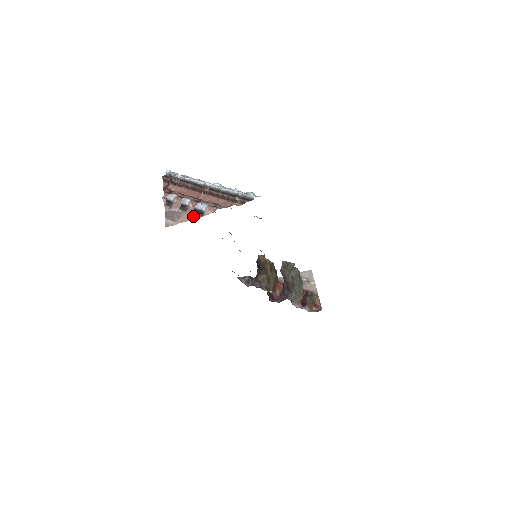
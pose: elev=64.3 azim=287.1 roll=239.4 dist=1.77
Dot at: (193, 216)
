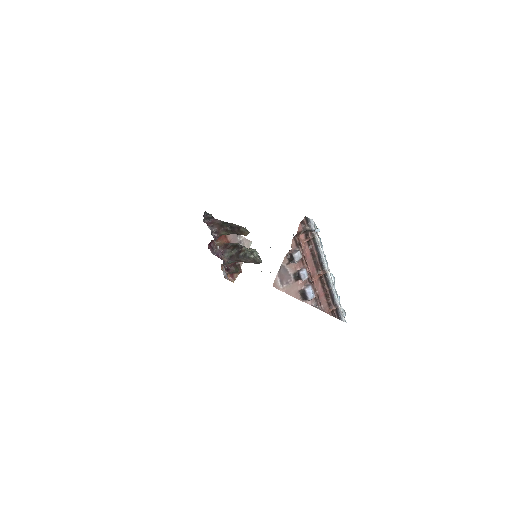
Dot at: (297, 294)
